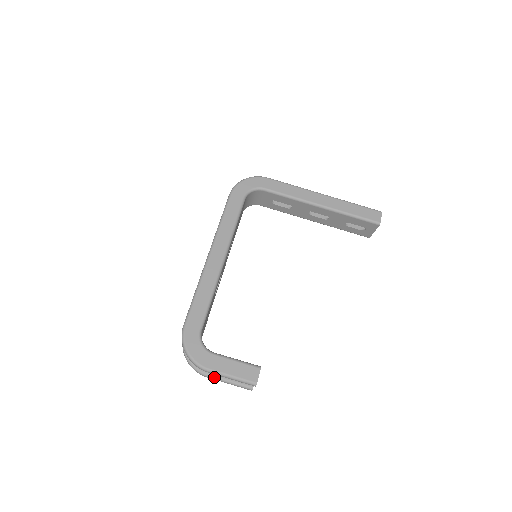
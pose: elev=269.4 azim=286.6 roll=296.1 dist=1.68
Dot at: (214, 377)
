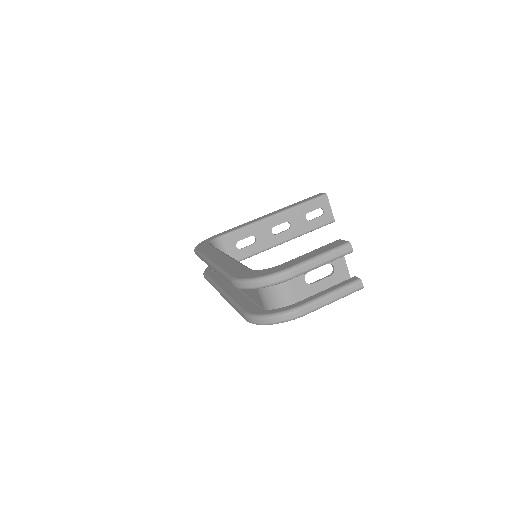
Dot at: (311, 301)
